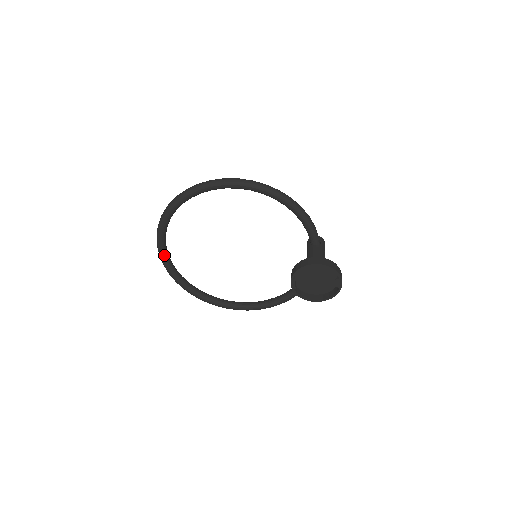
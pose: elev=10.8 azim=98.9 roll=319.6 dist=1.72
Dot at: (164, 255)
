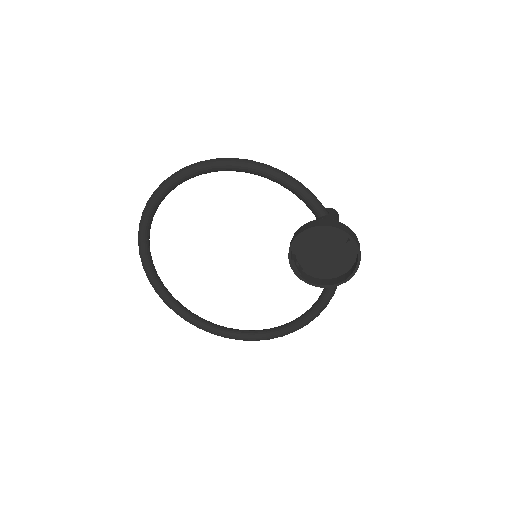
Dot at: (159, 289)
